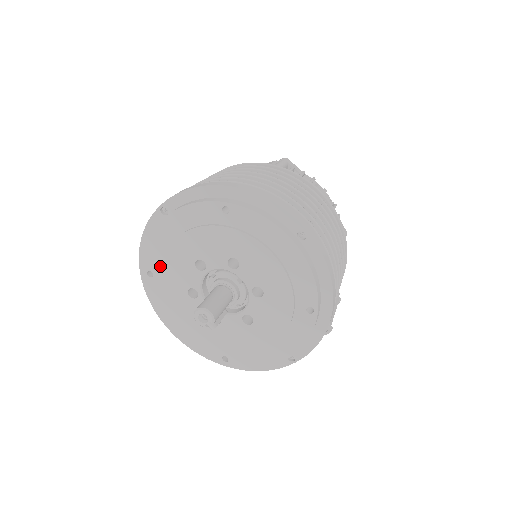
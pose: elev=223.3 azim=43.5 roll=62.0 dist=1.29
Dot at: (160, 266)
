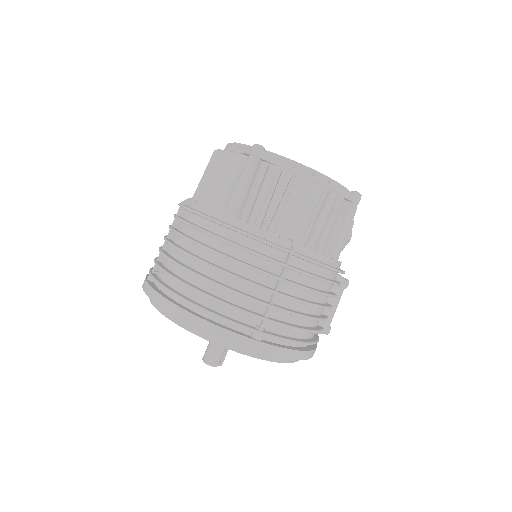
Dot at: occluded
